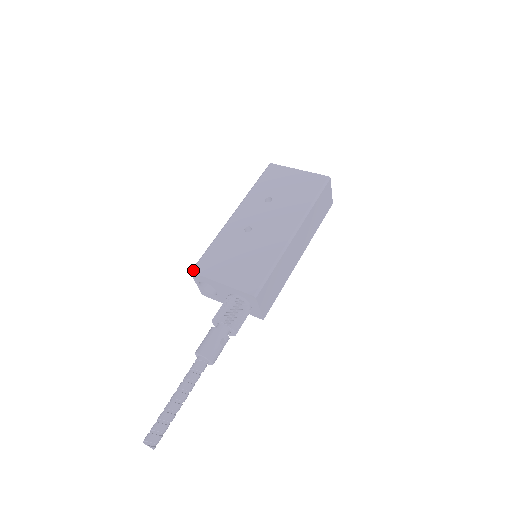
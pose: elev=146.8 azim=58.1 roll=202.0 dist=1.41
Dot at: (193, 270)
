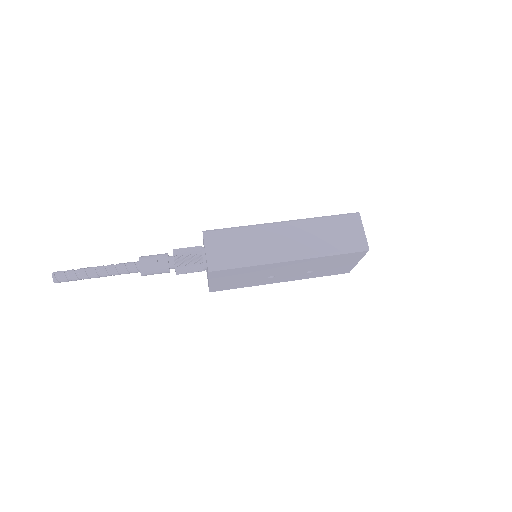
Dot at: occluded
